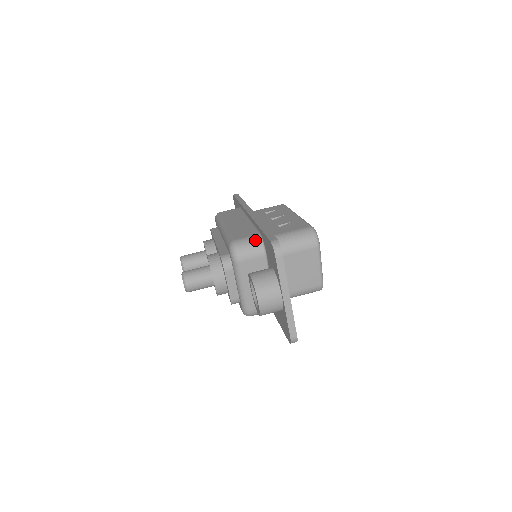
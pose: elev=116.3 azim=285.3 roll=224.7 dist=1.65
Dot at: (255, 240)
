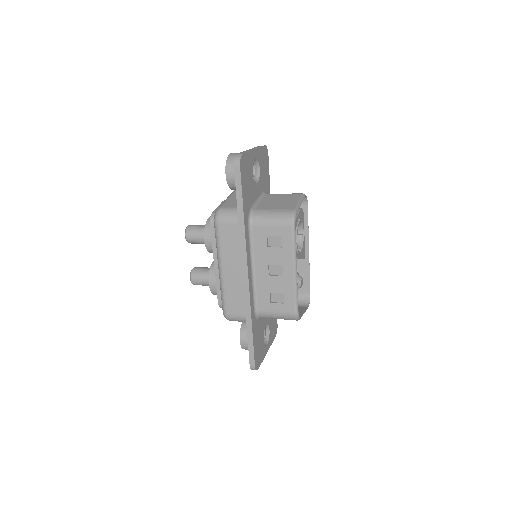
Dot at: occluded
